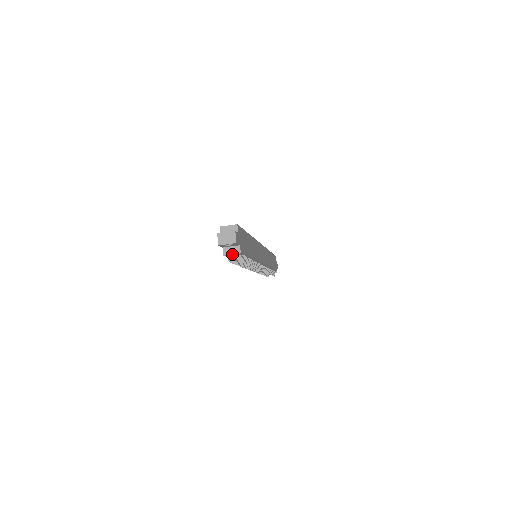
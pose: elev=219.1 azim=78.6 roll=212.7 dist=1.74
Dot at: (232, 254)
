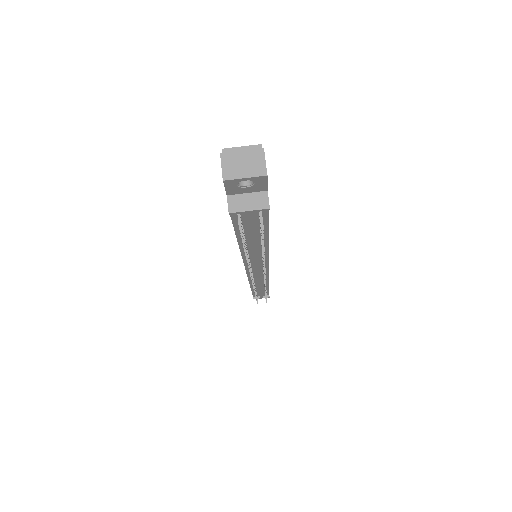
Dot at: (249, 210)
